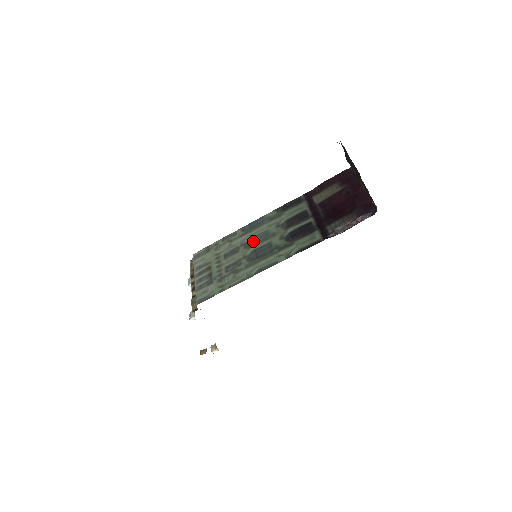
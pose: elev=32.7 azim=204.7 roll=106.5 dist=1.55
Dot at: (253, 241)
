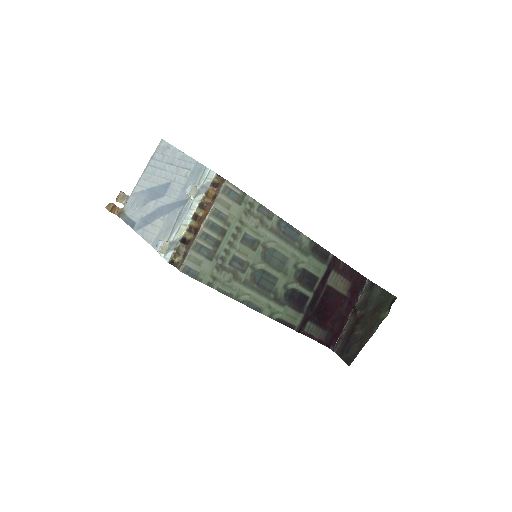
Dot at: (272, 255)
